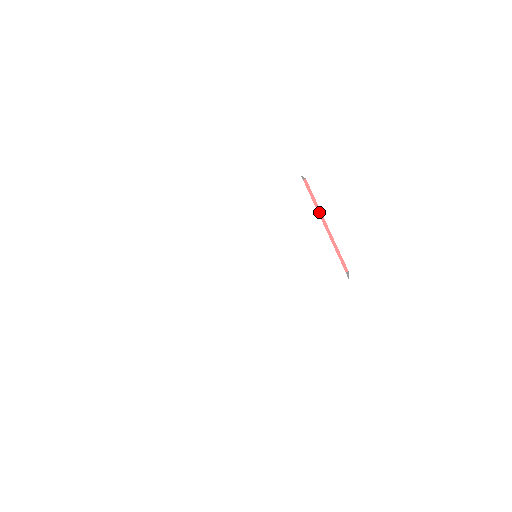
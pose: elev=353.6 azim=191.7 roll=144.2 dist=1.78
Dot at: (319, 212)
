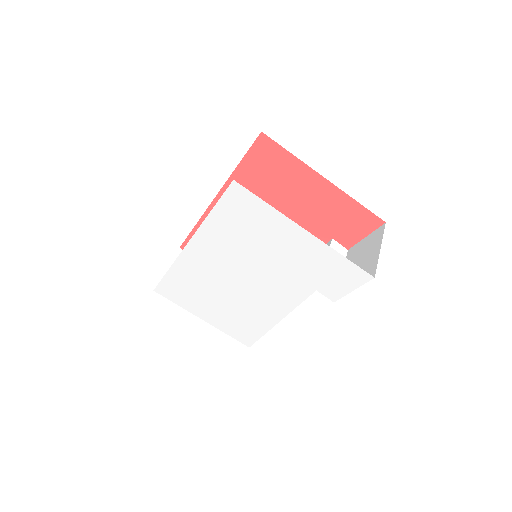
Dot at: (305, 167)
